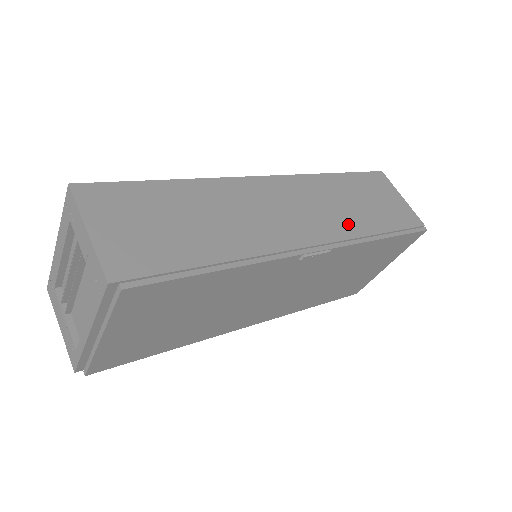
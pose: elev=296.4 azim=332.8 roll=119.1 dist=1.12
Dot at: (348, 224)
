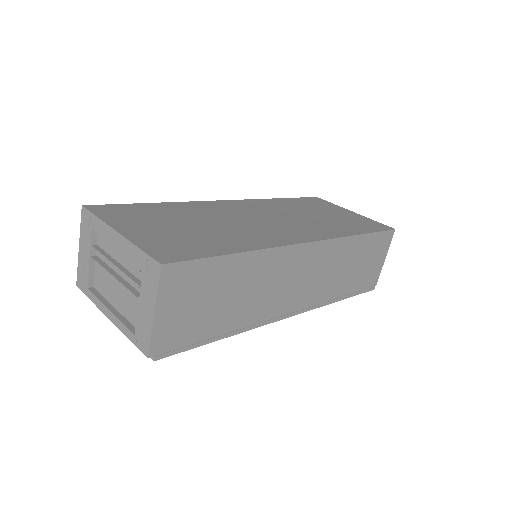
Dot at: (329, 290)
